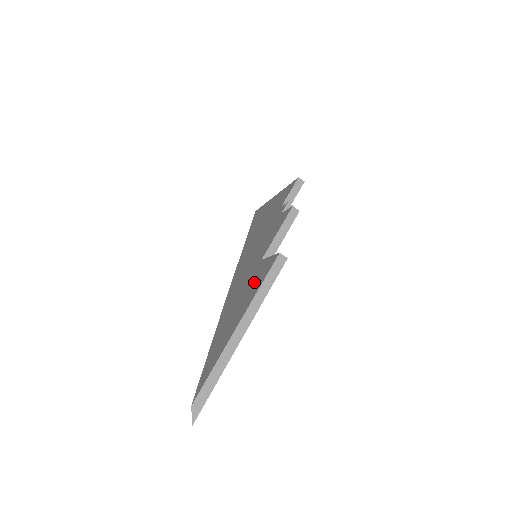
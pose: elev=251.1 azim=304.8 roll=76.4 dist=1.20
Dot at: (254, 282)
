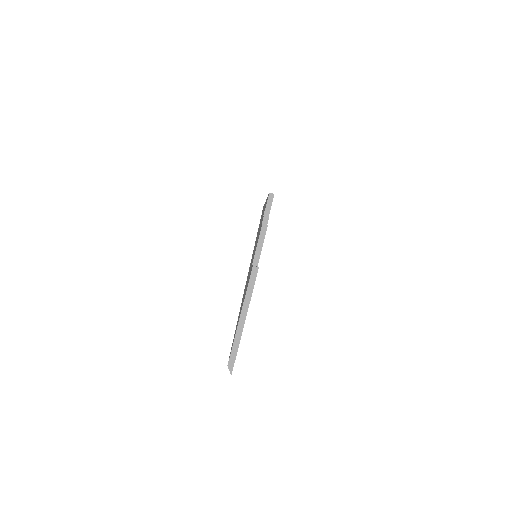
Dot at: (247, 284)
